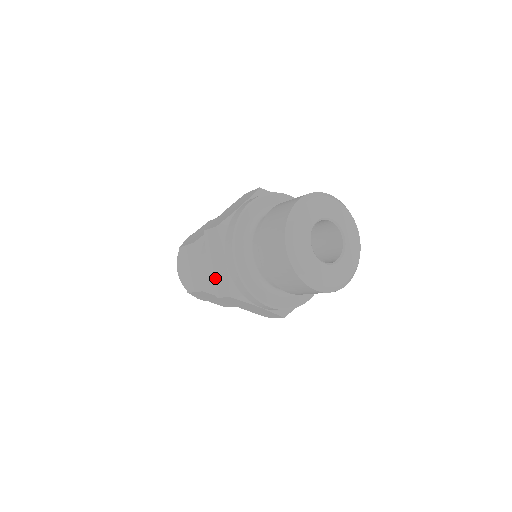
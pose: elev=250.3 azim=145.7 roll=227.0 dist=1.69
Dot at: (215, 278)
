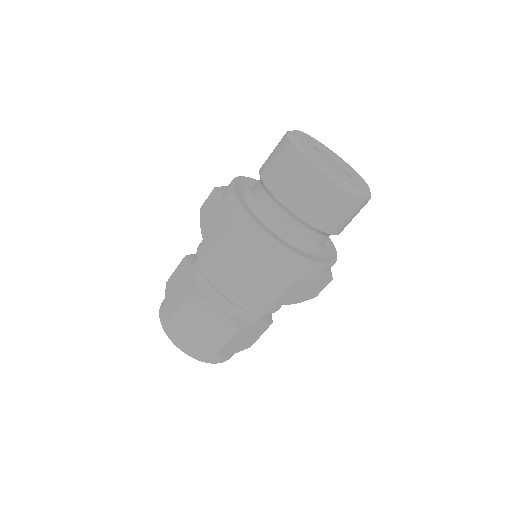
Dot at: (209, 234)
